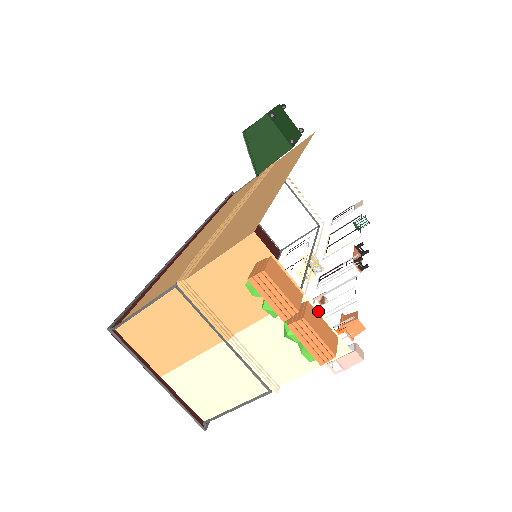
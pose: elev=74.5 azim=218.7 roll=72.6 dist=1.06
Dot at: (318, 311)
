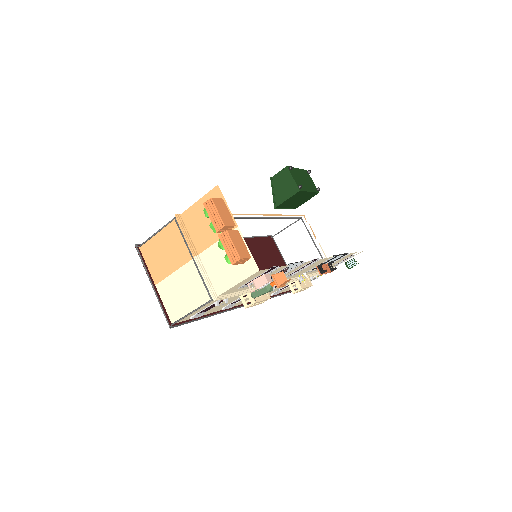
Dot at: occluded
